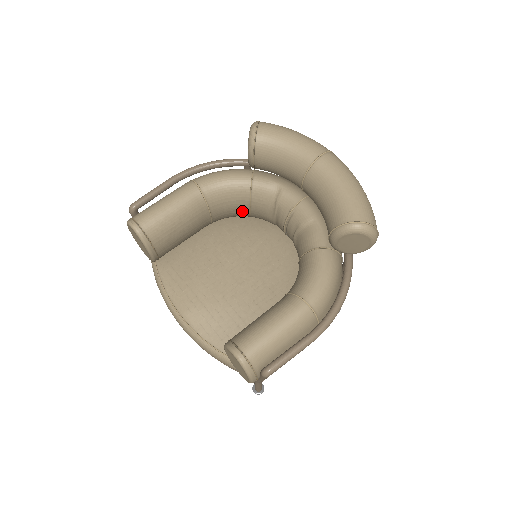
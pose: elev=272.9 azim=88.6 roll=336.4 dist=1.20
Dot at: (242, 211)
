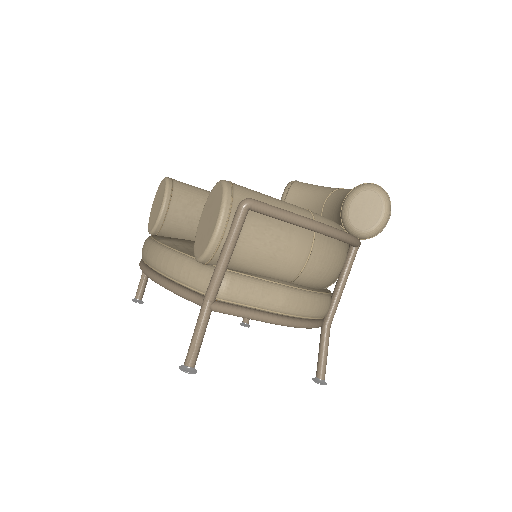
Dot at: occluded
